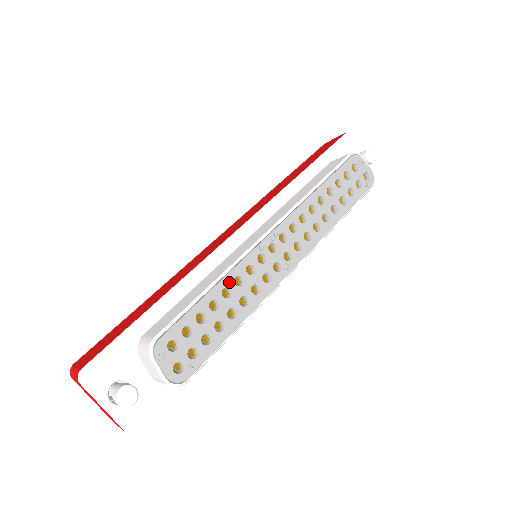
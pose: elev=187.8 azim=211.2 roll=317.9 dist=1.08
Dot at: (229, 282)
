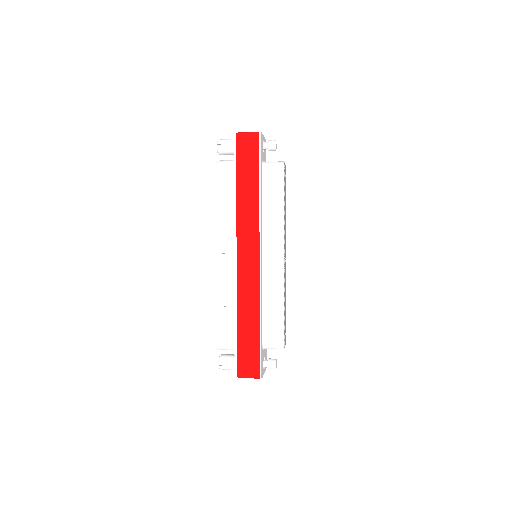
Dot at: (284, 295)
